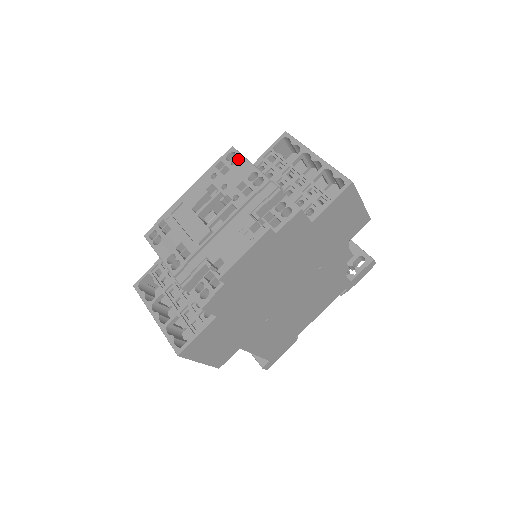
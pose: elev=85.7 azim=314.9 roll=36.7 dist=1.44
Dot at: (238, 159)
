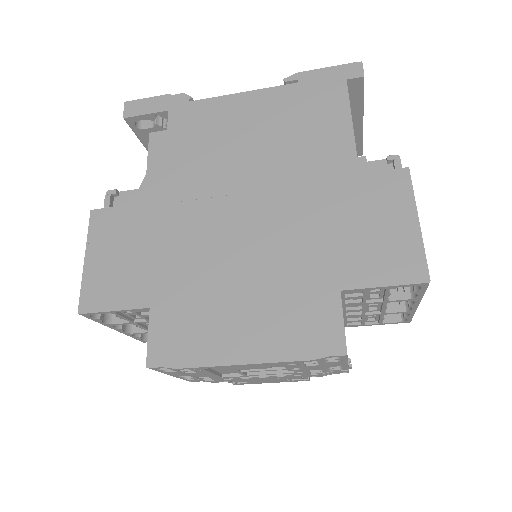
Dot at: occluded
